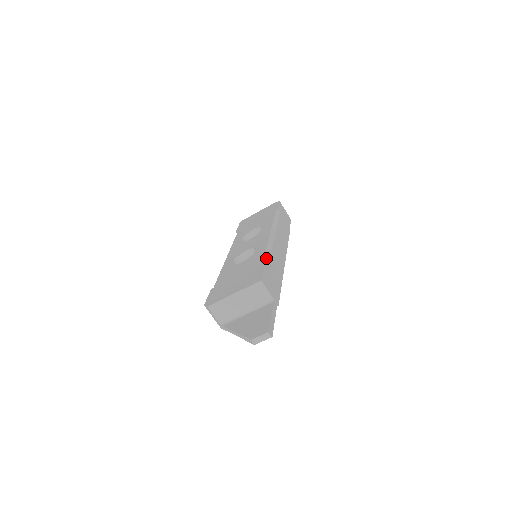
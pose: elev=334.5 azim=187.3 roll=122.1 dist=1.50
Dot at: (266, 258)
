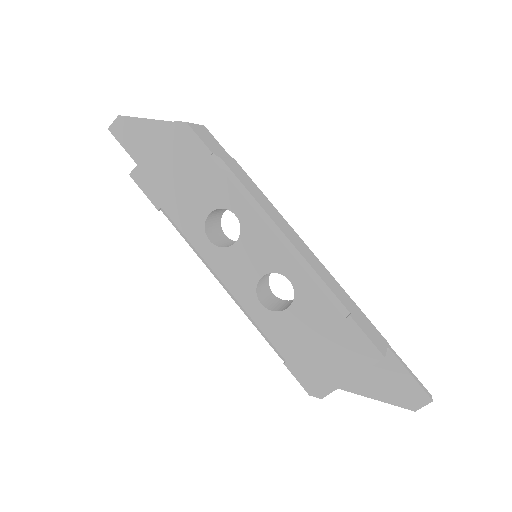
Dot at: (336, 303)
